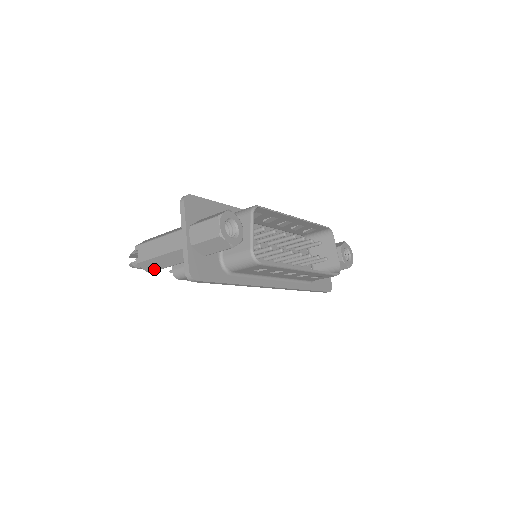
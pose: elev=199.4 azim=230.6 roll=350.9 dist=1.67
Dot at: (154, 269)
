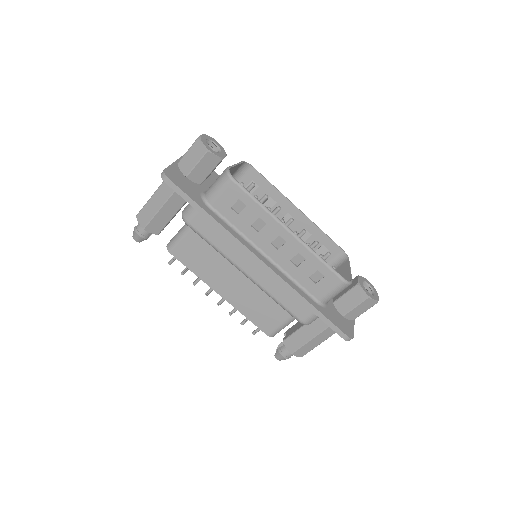
Dot at: (148, 220)
